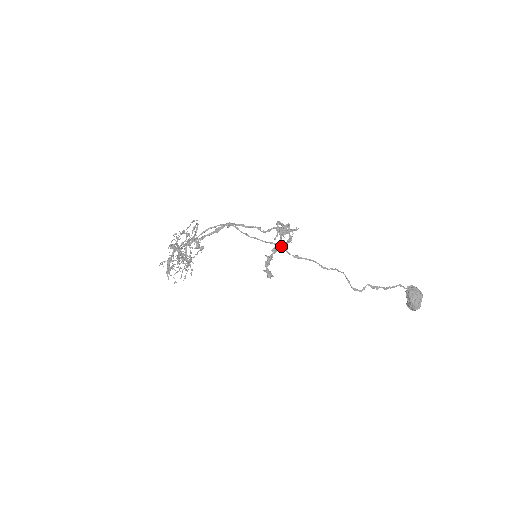
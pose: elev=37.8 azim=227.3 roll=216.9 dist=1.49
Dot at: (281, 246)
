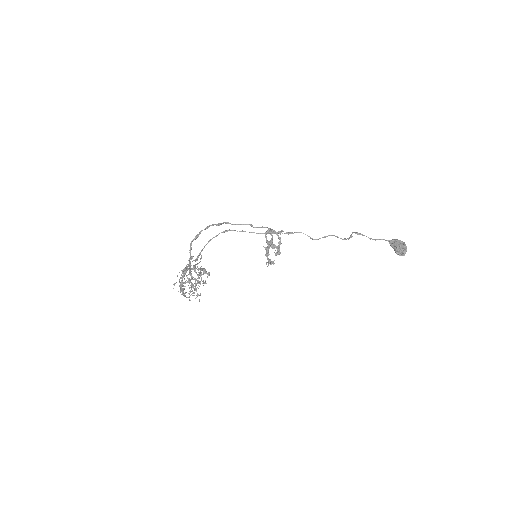
Dot at: (275, 255)
